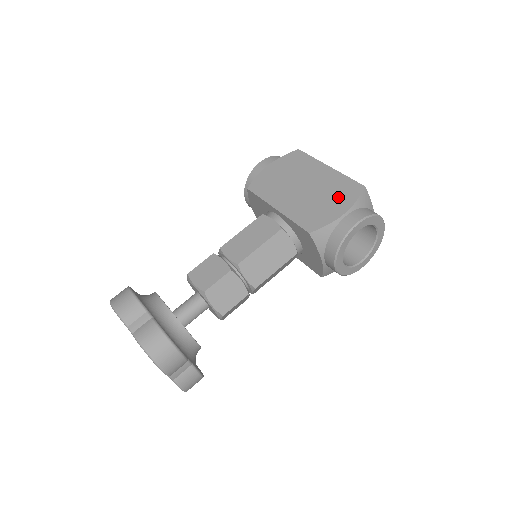
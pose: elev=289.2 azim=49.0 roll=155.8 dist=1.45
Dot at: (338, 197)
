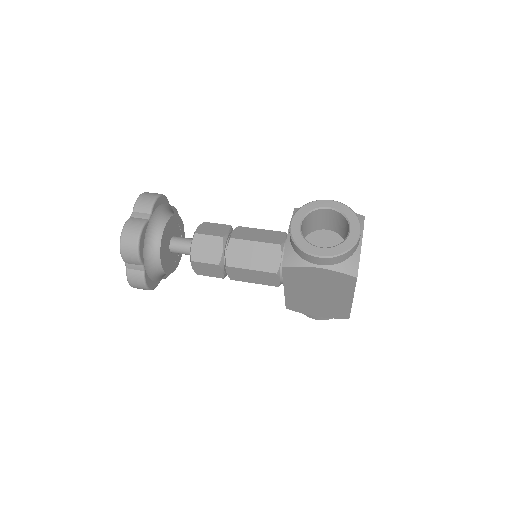
Dot at: occluded
